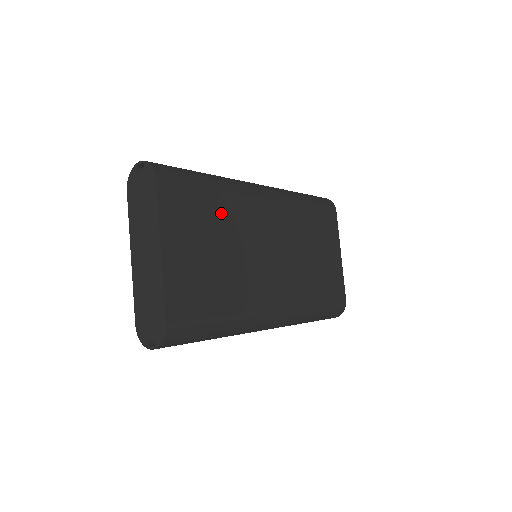
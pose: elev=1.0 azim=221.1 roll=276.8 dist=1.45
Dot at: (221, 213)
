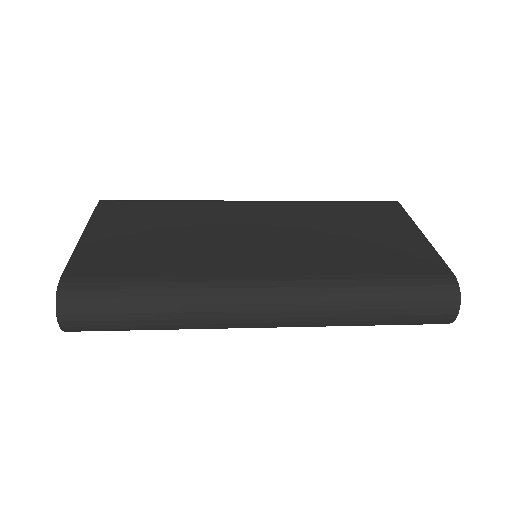
Dot at: (176, 214)
